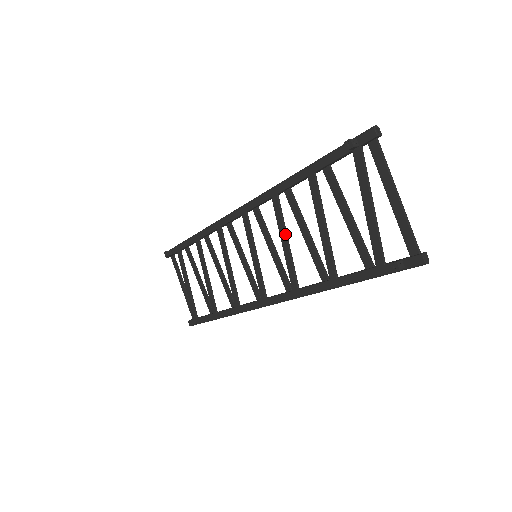
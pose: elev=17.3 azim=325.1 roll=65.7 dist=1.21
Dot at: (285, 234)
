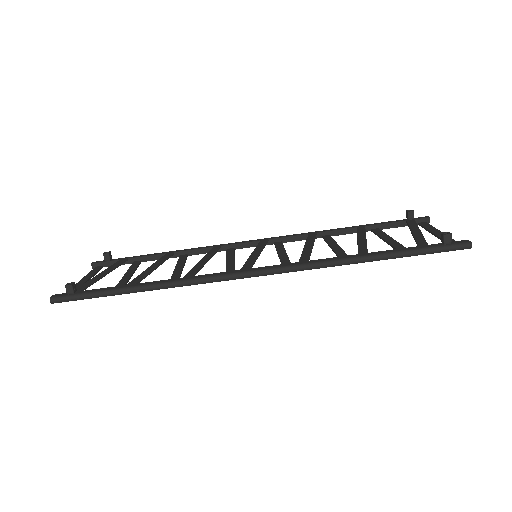
Dot at: (313, 243)
